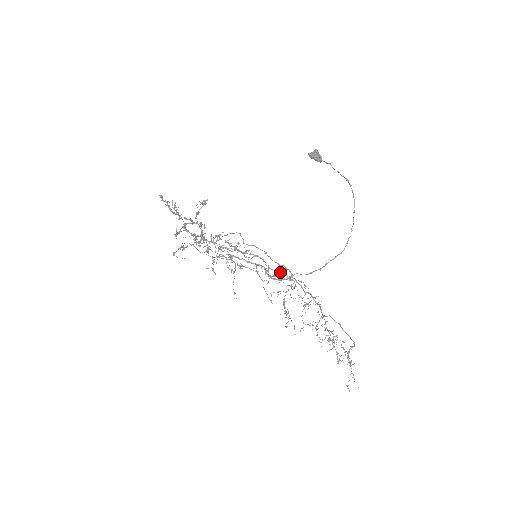
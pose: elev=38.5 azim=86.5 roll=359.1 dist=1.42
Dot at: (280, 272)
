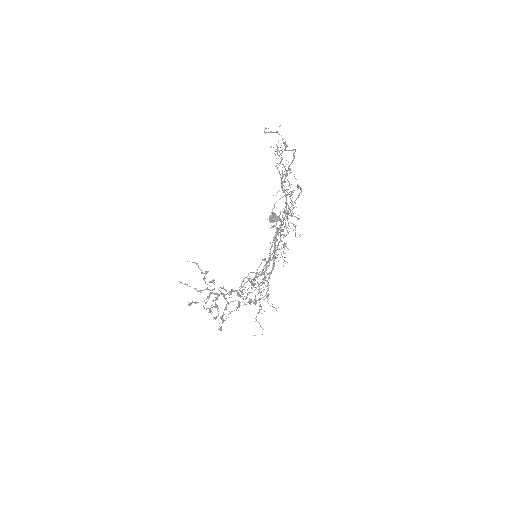
Dot at: (274, 239)
